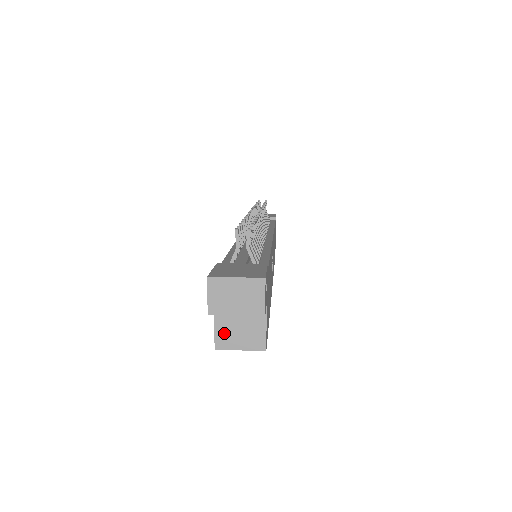
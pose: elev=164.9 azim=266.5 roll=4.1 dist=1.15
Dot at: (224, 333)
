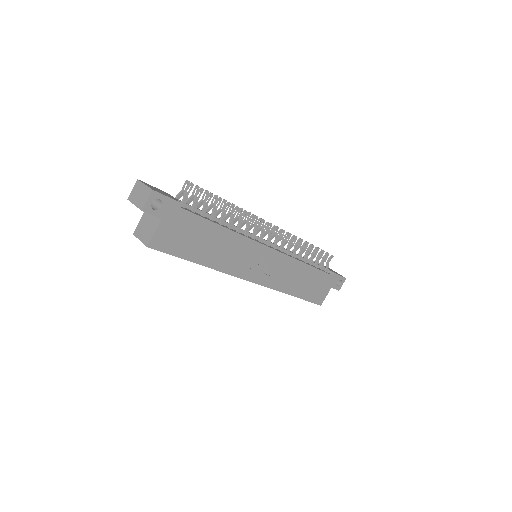
Dot at: (140, 227)
